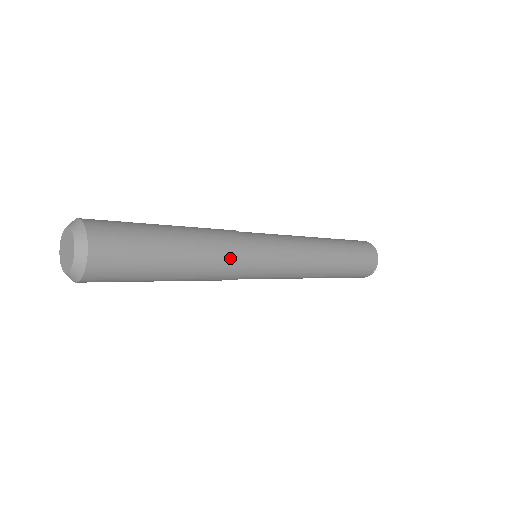
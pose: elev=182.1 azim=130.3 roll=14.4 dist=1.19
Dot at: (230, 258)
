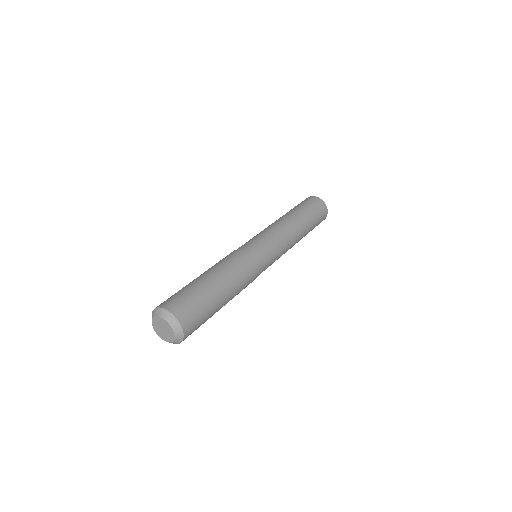
Dot at: (248, 273)
